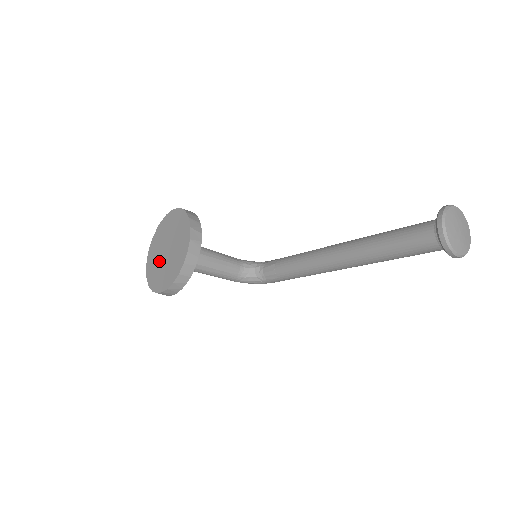
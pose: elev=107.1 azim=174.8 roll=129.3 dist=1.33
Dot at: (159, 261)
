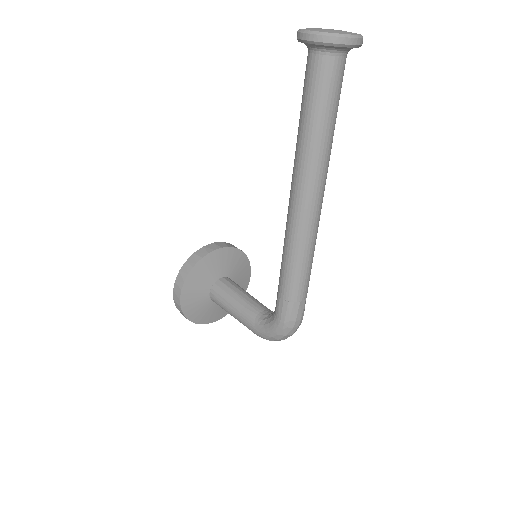
Dot at: occluded
